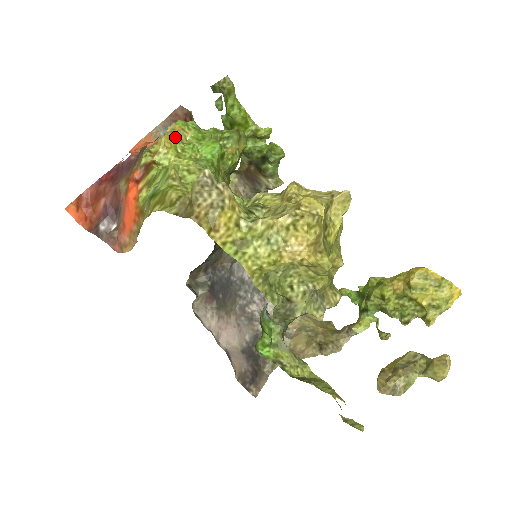
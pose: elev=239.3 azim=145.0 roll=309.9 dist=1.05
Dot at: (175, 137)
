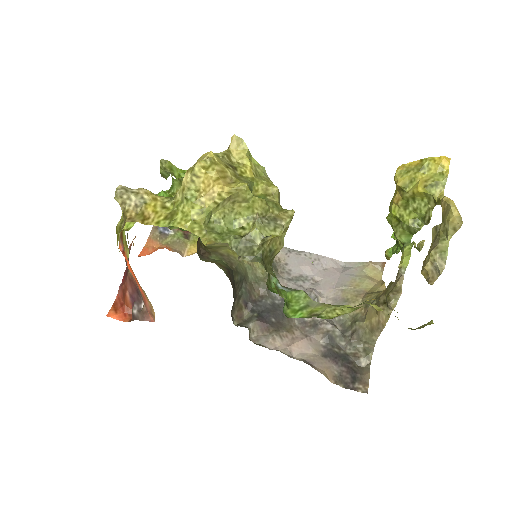
Dot at: occluded
